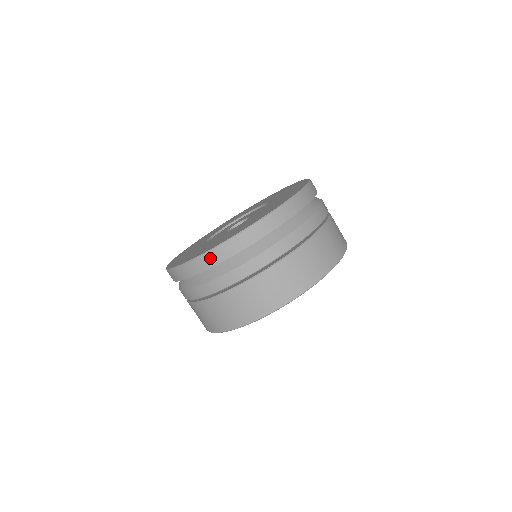
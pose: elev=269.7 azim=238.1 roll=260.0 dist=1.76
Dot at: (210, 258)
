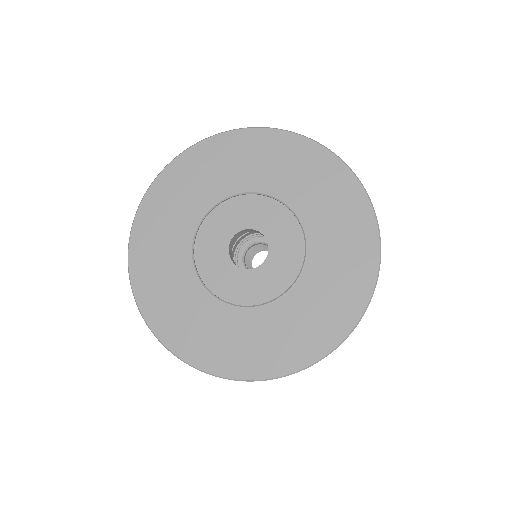
Dot at: occluded
